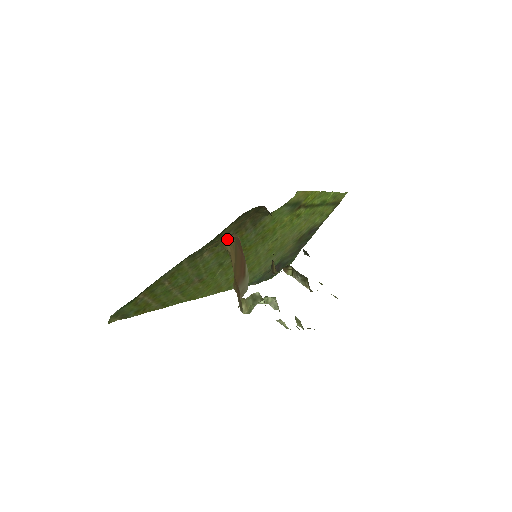
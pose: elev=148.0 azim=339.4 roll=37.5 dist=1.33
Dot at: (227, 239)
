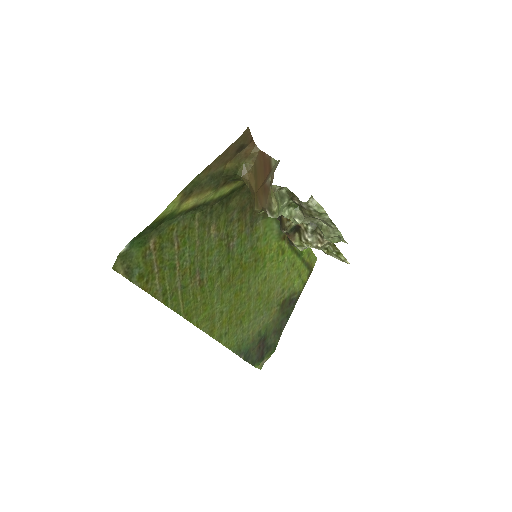
Dot at: (245, 165)
